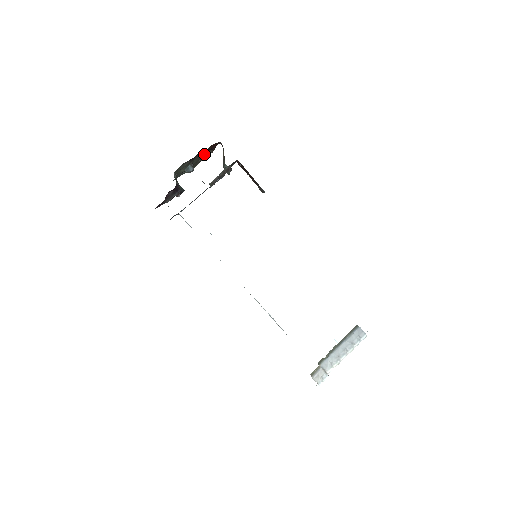
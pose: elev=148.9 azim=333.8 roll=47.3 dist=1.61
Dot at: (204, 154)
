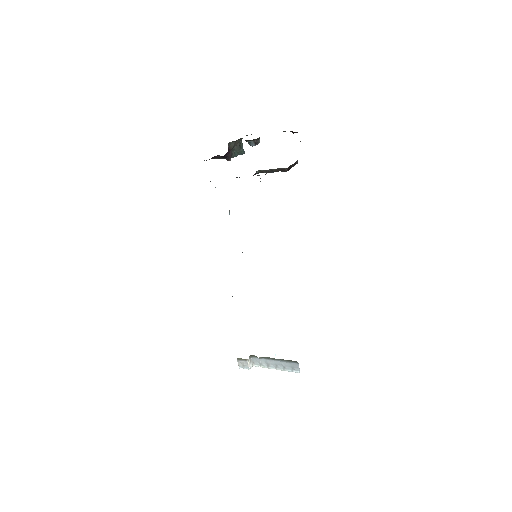
Dot at: (283, 131)
